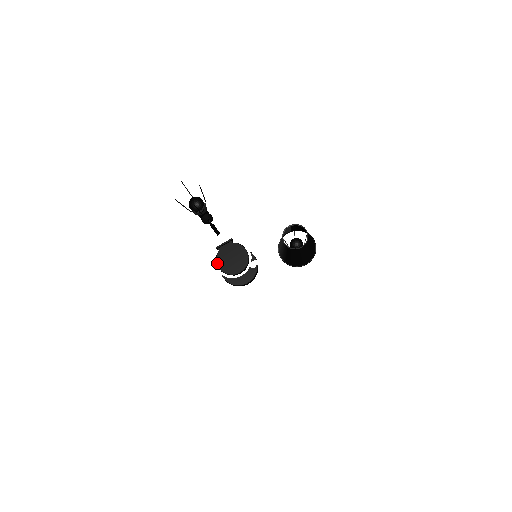
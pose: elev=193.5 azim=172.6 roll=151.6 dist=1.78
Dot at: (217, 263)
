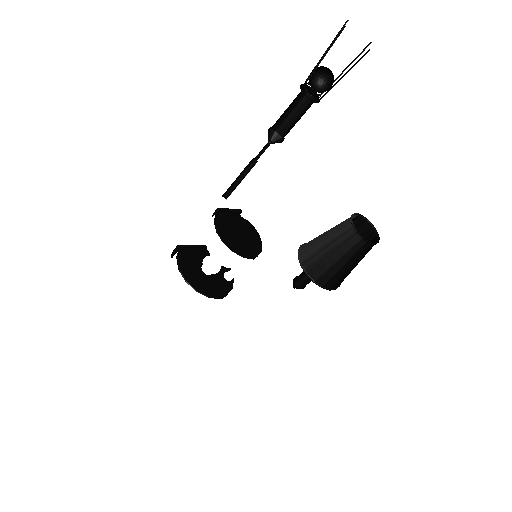
Dot at: (217, 228)
